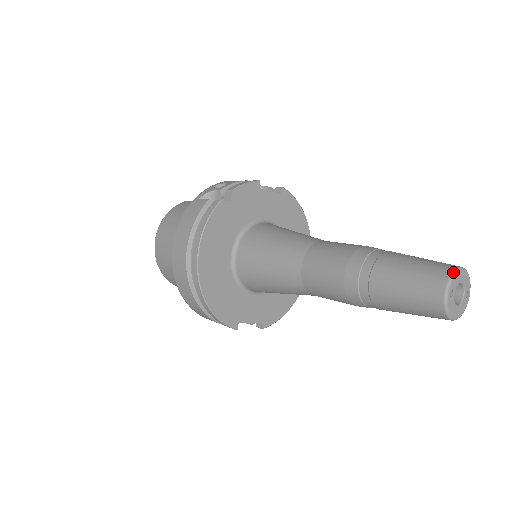
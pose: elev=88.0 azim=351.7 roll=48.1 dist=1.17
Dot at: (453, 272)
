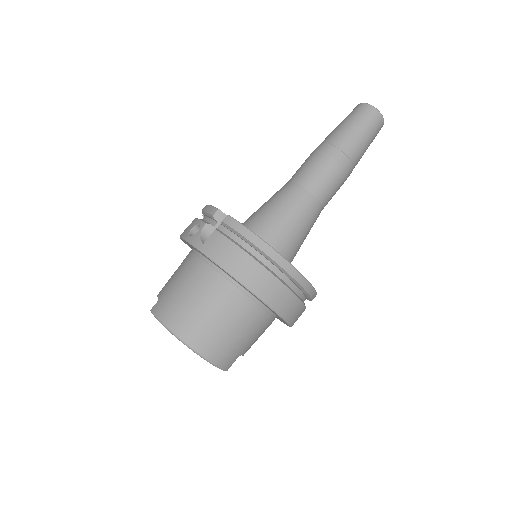
Dot at: (364, 103)
